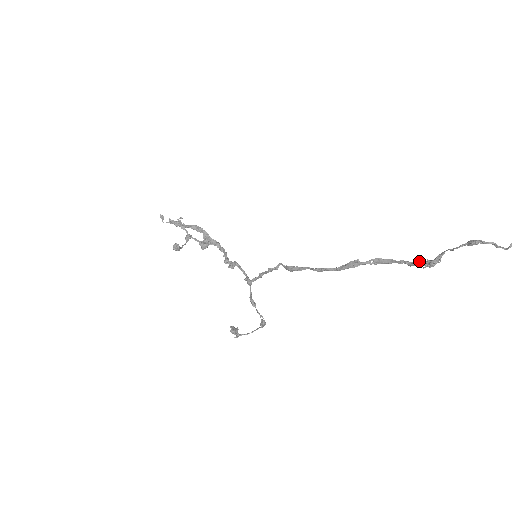
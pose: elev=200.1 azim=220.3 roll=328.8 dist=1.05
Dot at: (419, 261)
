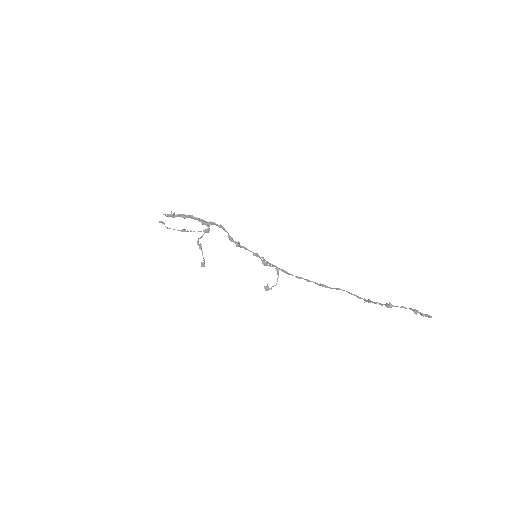
Dot at: occluded
